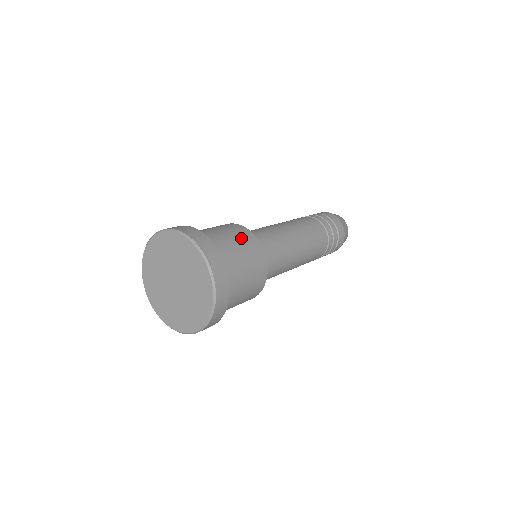
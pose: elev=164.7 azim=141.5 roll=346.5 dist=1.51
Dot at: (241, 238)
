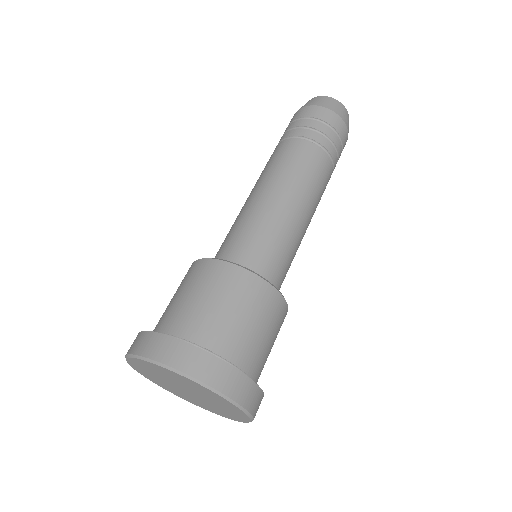
Dot at: (258, 308)
